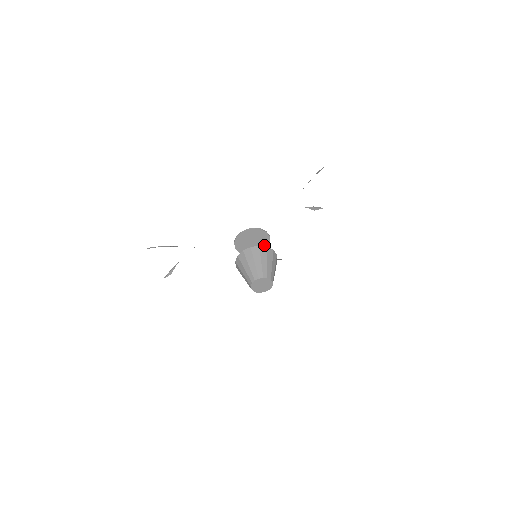
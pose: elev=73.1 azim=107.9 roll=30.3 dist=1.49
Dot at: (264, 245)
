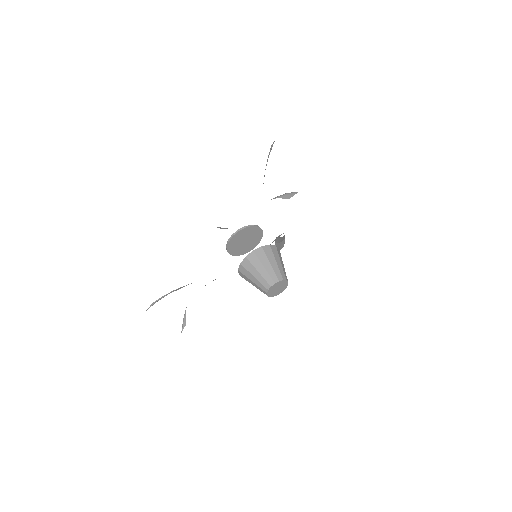
Dot at: (258, 236)
